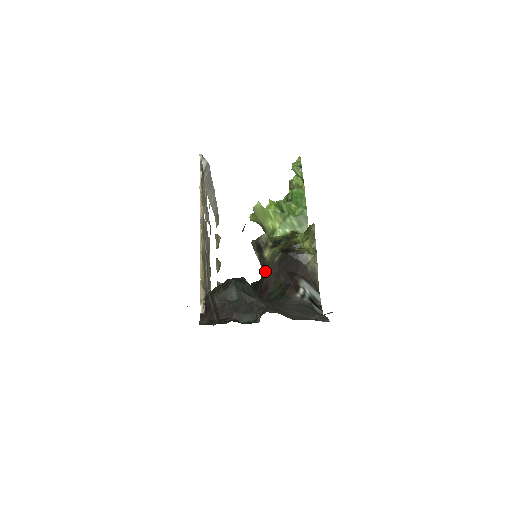
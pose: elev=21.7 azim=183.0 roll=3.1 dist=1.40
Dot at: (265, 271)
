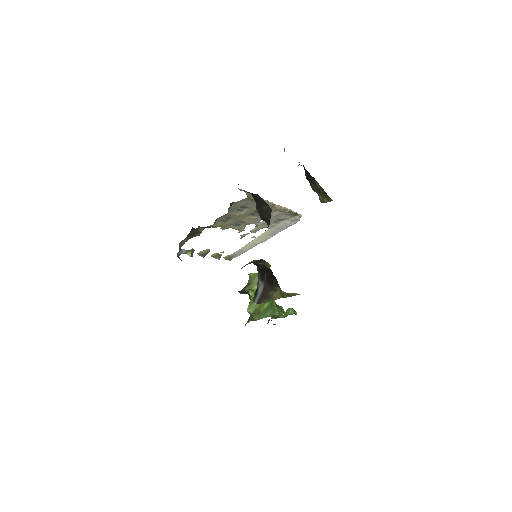
Dot at: occluded
